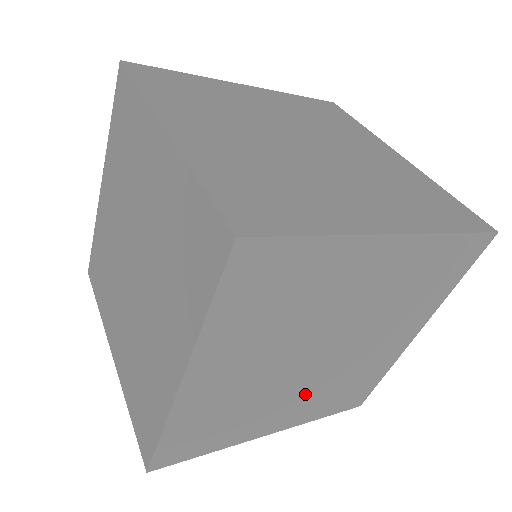
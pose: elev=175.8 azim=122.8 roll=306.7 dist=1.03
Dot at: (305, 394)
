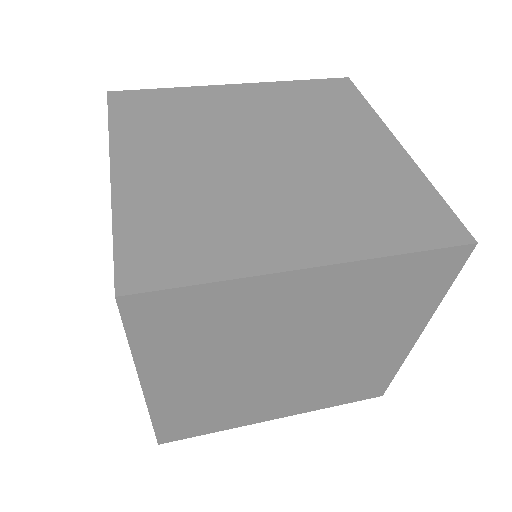
Dot at: (296, 390)
